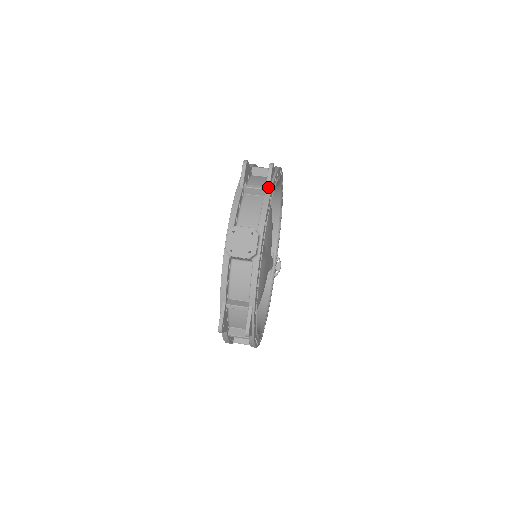
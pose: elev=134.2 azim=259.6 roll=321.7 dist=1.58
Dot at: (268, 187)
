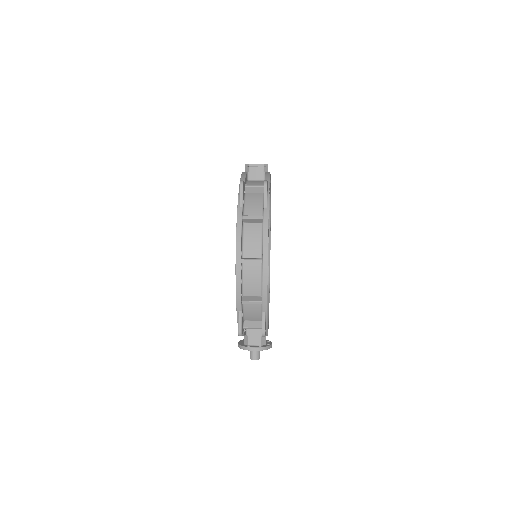
Dot at: occluded
